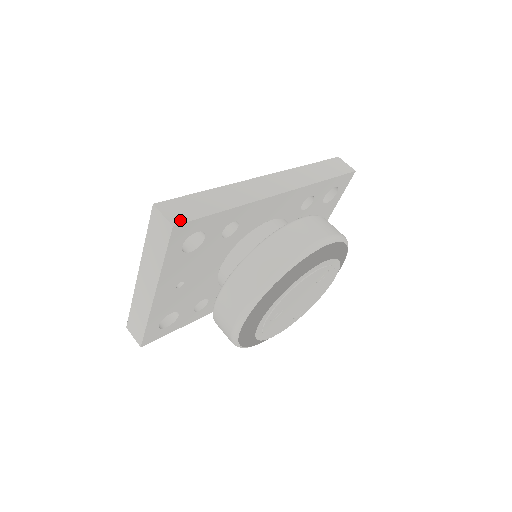
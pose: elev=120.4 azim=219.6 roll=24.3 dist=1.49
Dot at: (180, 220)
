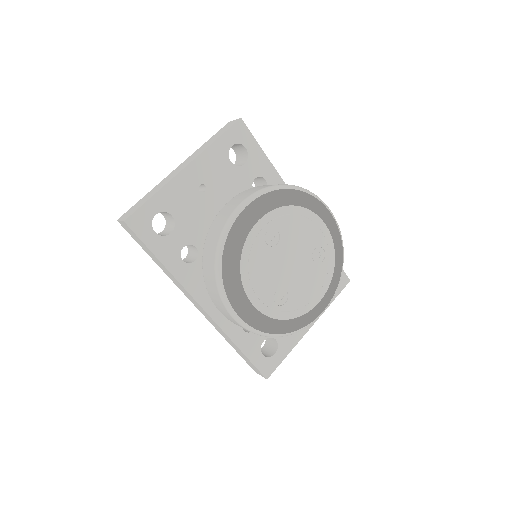
Dot at: (244, 125)
